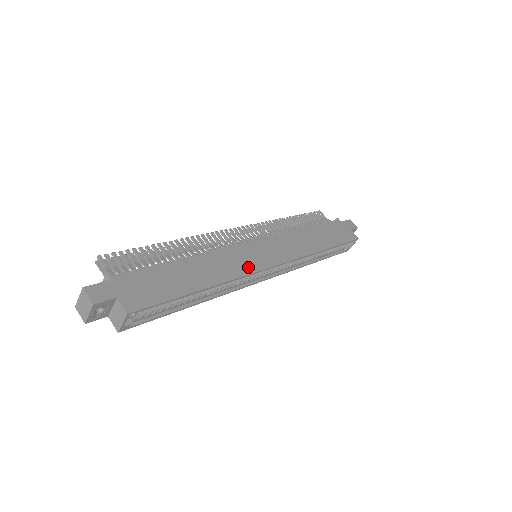
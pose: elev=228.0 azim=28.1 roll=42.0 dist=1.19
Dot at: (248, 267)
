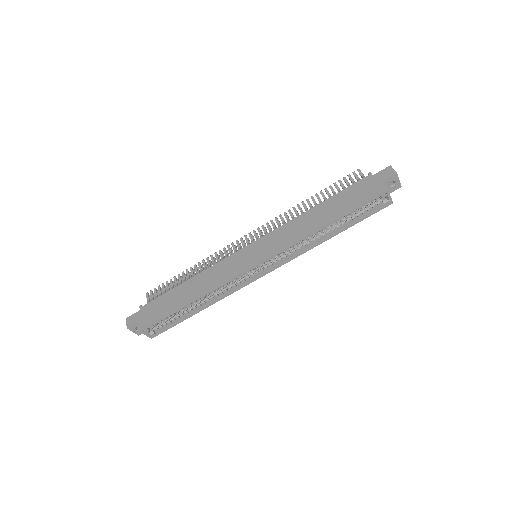
Dot at: (230, 274)
